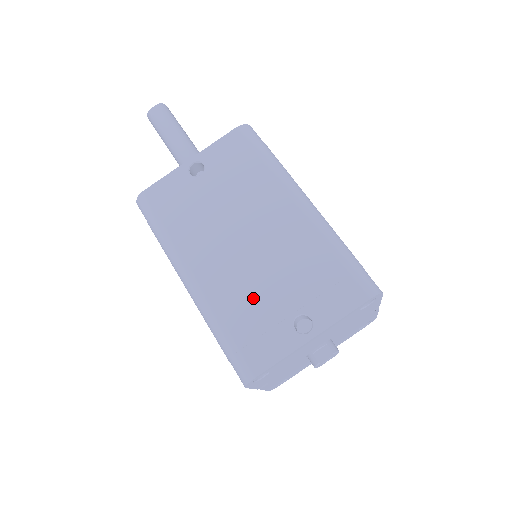
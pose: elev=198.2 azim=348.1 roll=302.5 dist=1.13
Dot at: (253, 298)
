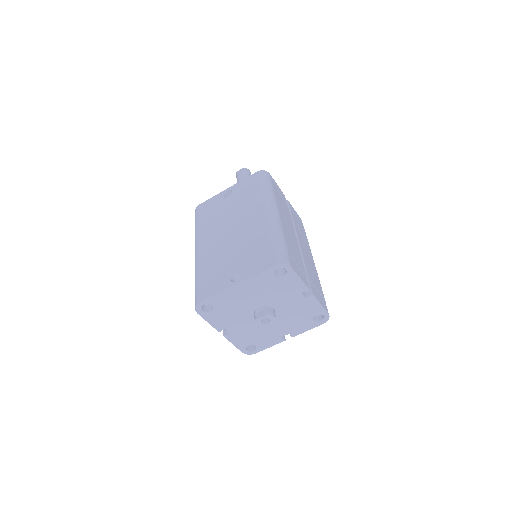
Dot at: (219, 261)
